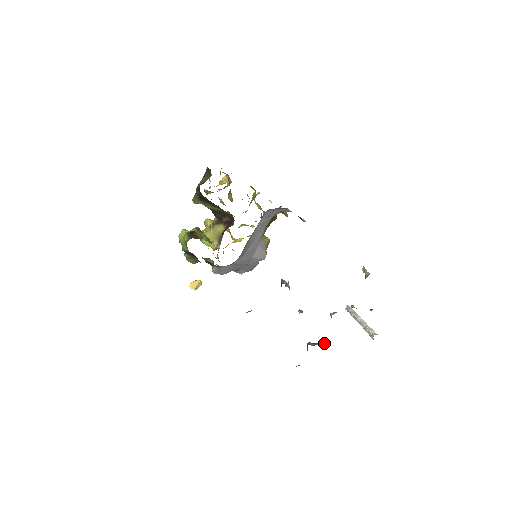
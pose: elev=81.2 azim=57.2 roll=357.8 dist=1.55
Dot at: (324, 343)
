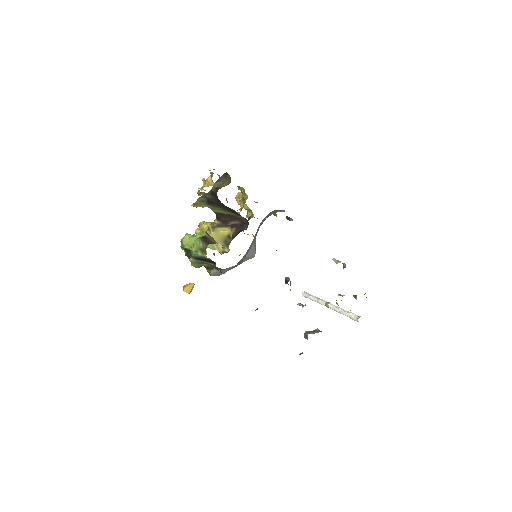
Dot at: (319, 330)
